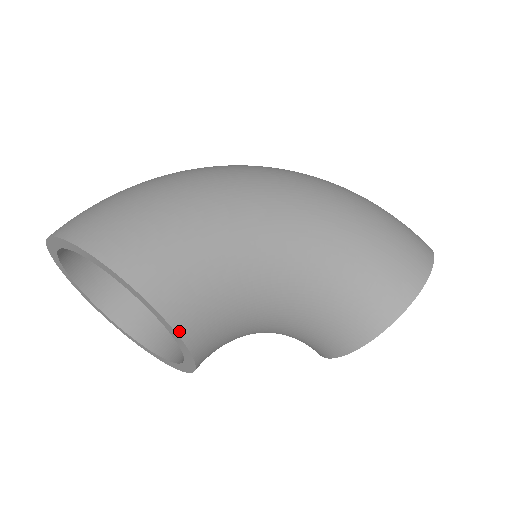
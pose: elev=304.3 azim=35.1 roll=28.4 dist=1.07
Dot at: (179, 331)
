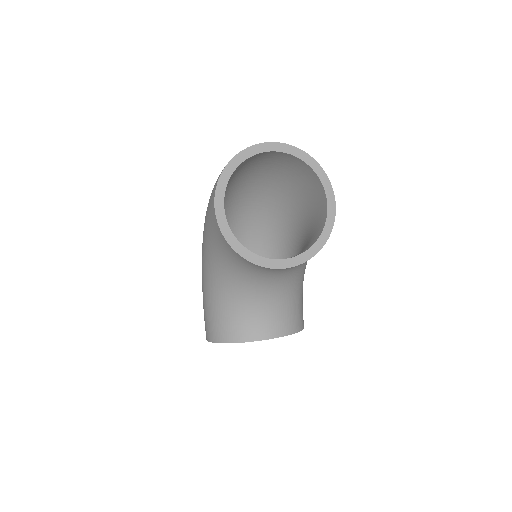
Dot at: (330, 233)
